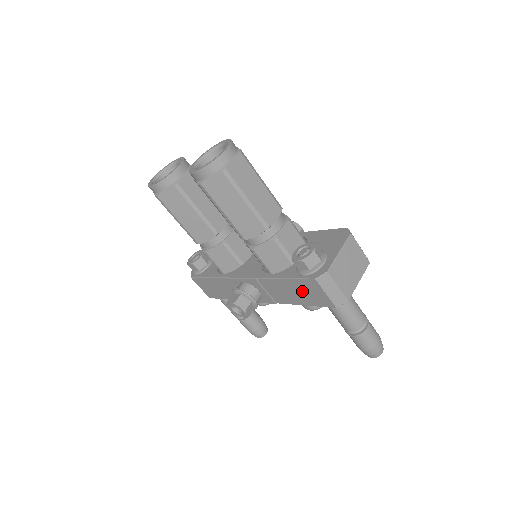
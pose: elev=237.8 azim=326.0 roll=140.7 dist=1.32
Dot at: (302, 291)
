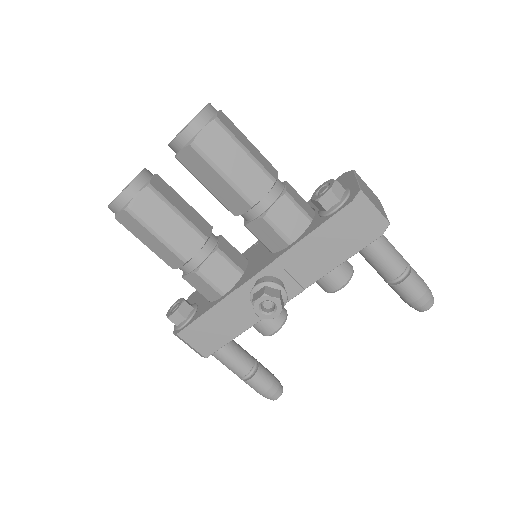
Dot at: (338, 237)
